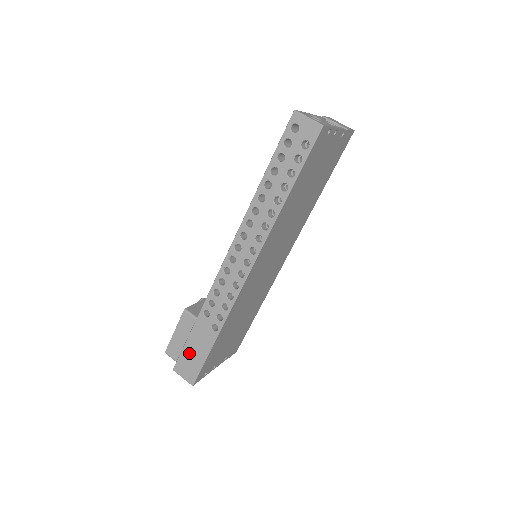
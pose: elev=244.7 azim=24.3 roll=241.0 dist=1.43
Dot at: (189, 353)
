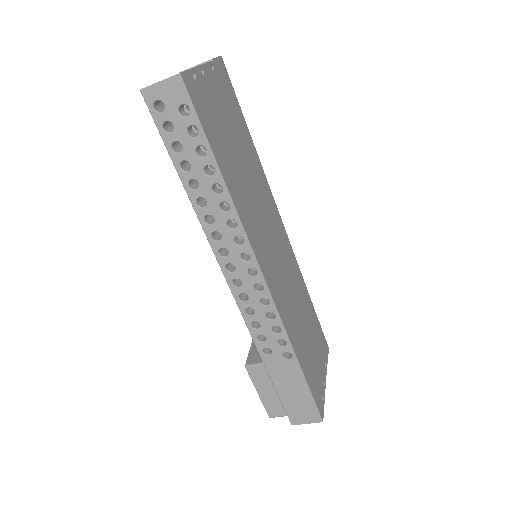
Dot at: (289, 398)
